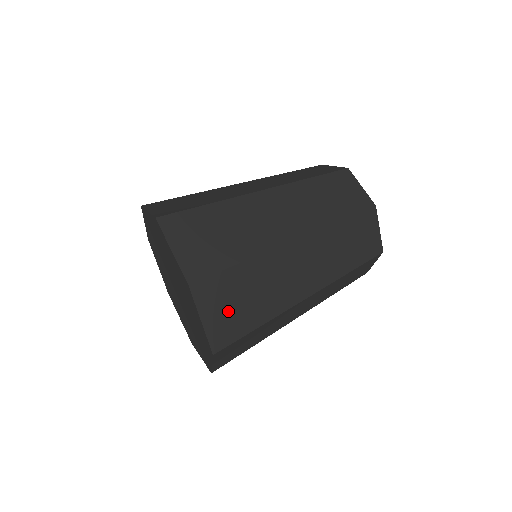
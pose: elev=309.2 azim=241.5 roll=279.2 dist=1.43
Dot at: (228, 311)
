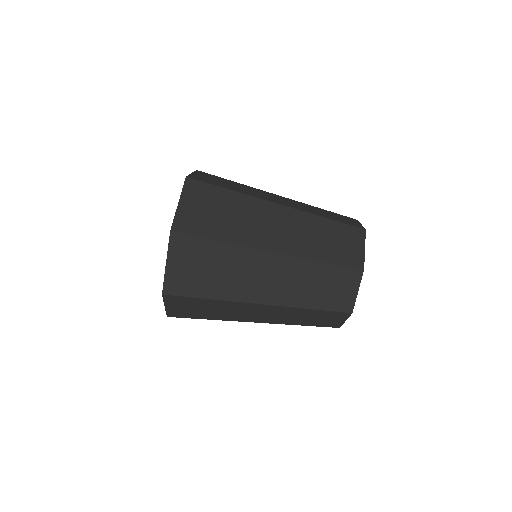
Dot at: (187, 309)
